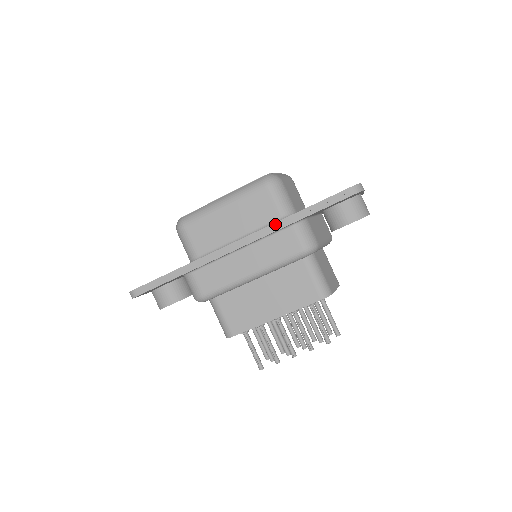
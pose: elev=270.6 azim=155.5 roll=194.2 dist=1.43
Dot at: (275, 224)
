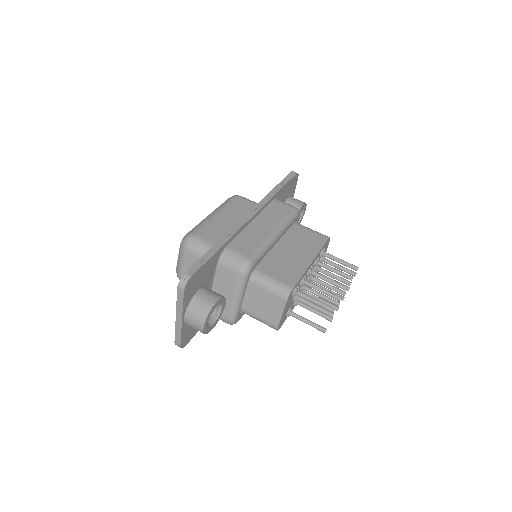
Dot at: (266, 197)
